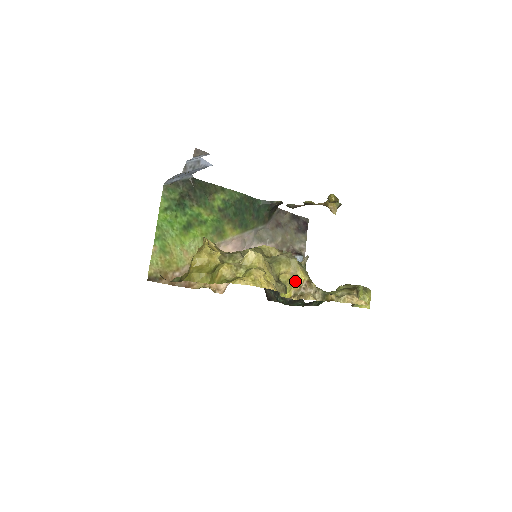
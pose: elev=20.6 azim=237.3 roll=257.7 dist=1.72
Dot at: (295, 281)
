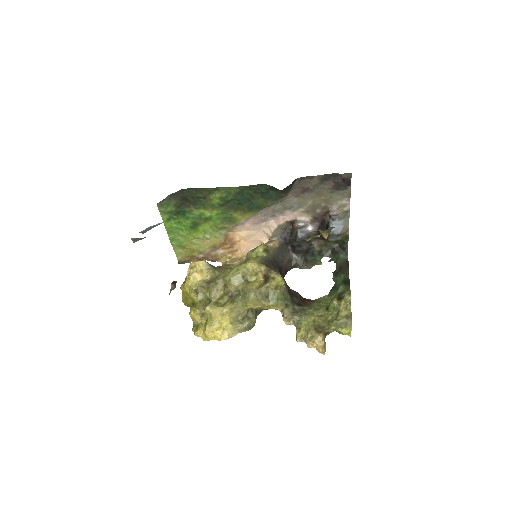
Dot at: occluded
